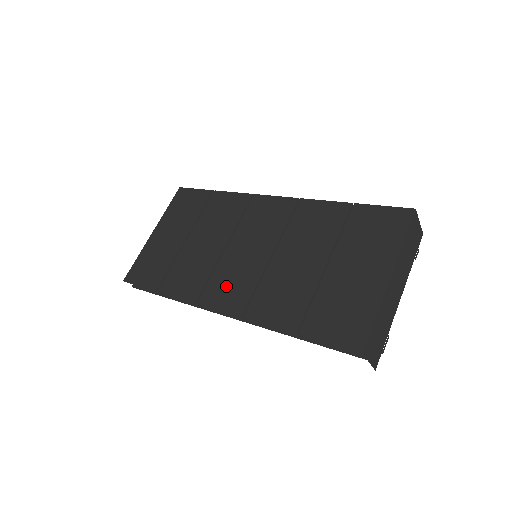
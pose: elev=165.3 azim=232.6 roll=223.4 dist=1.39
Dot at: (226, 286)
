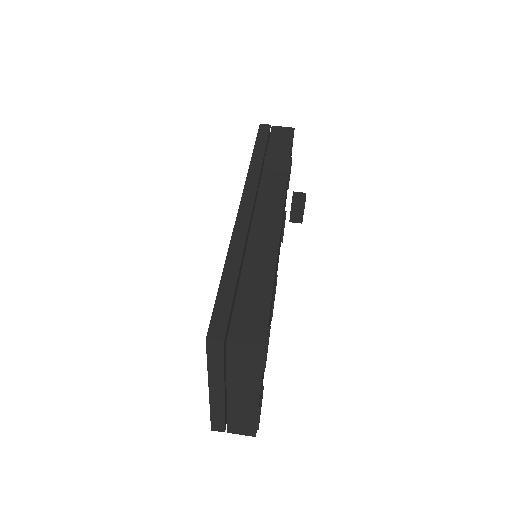
Dot at: occluded
